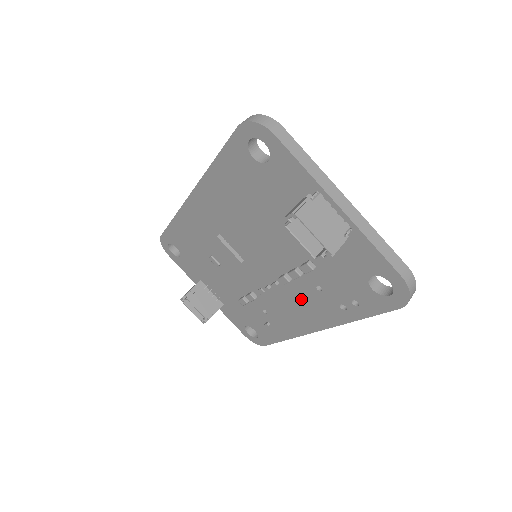
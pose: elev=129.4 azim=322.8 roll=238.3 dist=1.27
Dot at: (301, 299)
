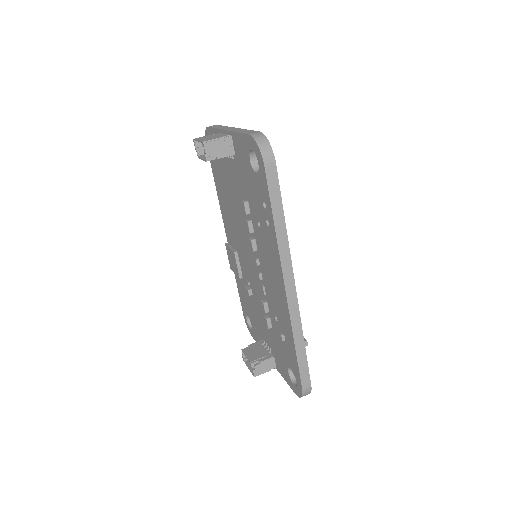
Dot at: (266, 257)
